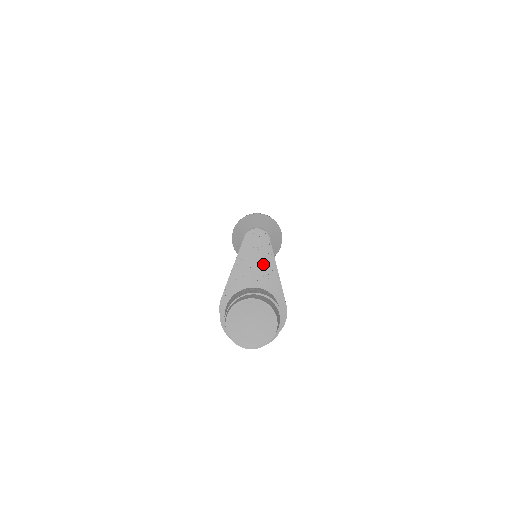
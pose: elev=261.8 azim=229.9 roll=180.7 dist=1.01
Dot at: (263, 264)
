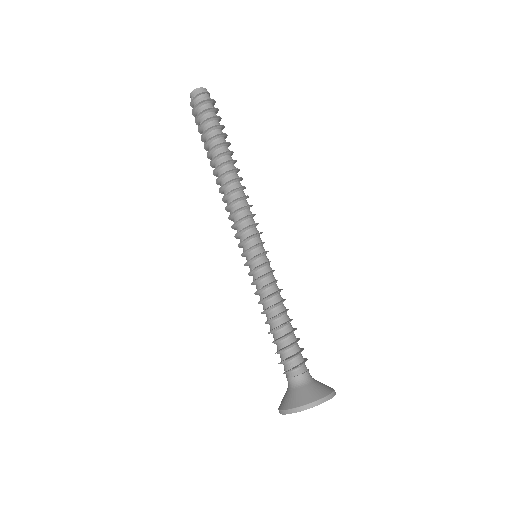
Dot at: occluded
